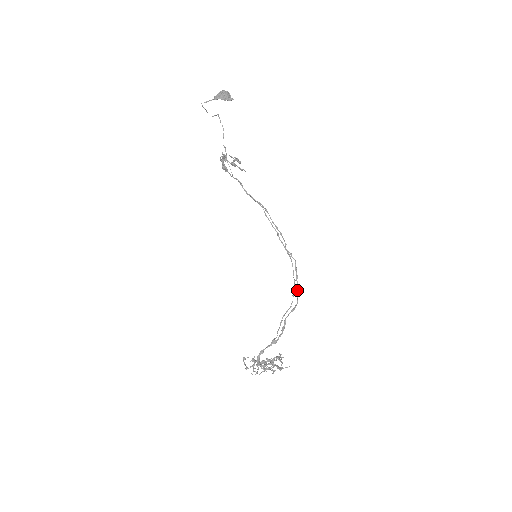
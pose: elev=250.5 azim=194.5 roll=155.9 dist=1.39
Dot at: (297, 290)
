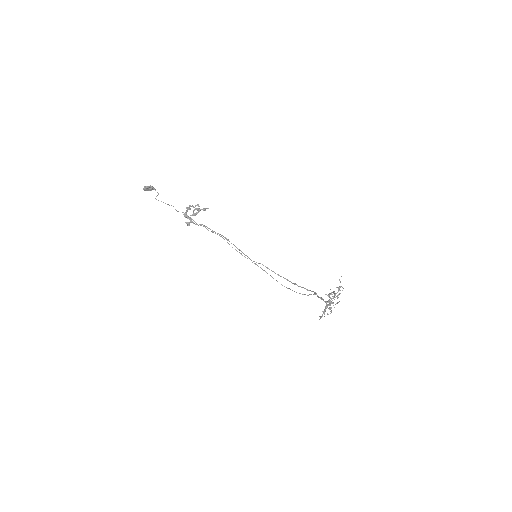
Dot at: occluded
